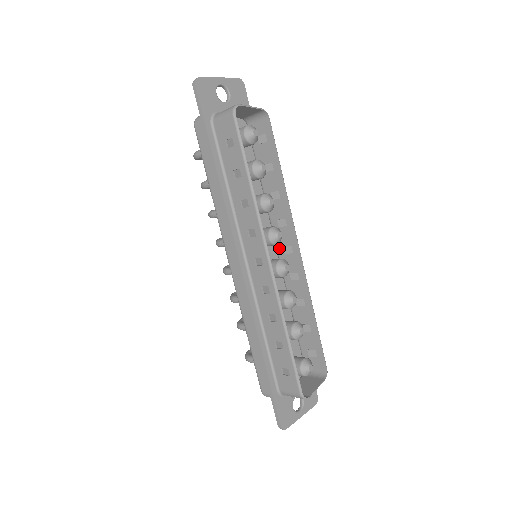
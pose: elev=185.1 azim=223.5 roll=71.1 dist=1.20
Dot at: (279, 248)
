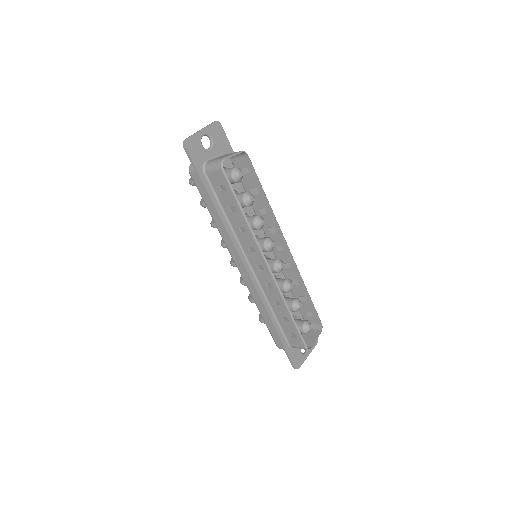
Dot at: occluded
